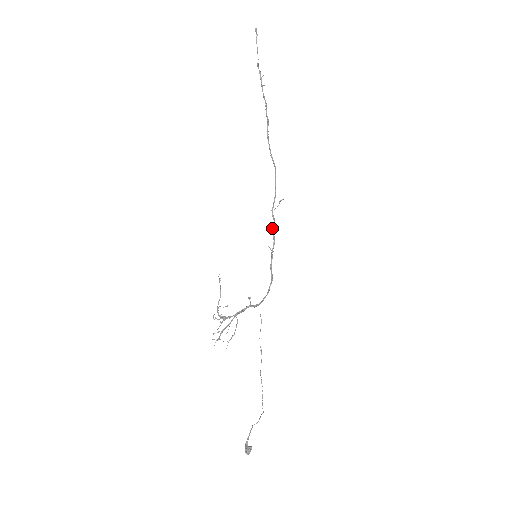
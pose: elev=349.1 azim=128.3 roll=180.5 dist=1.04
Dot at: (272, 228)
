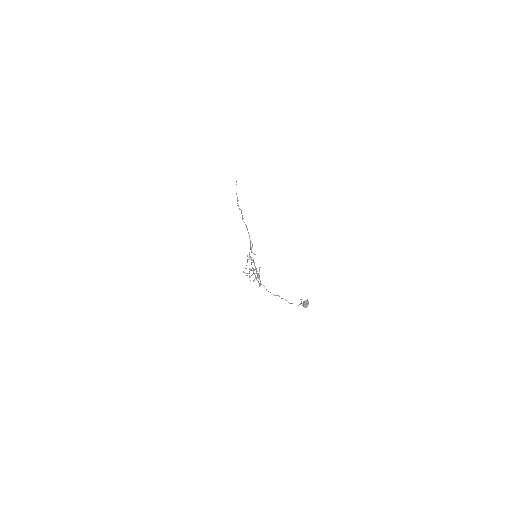
Dot at: occluded
